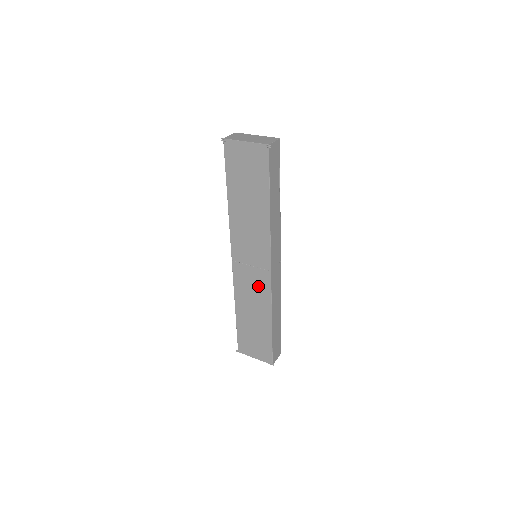
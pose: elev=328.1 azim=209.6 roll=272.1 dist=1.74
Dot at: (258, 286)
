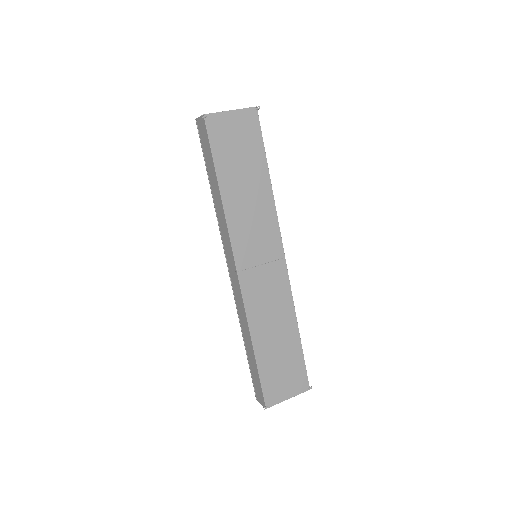
Dot at: (274, 287)
